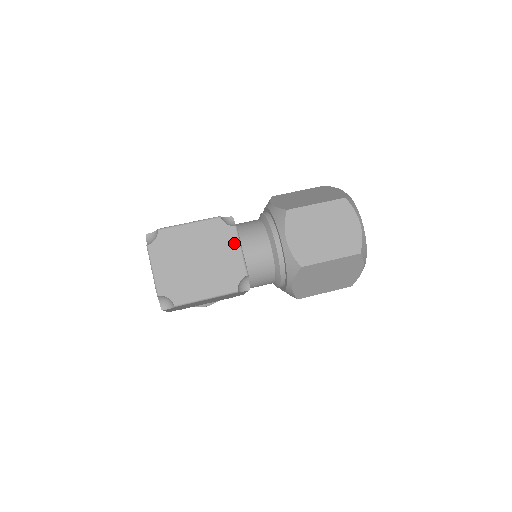
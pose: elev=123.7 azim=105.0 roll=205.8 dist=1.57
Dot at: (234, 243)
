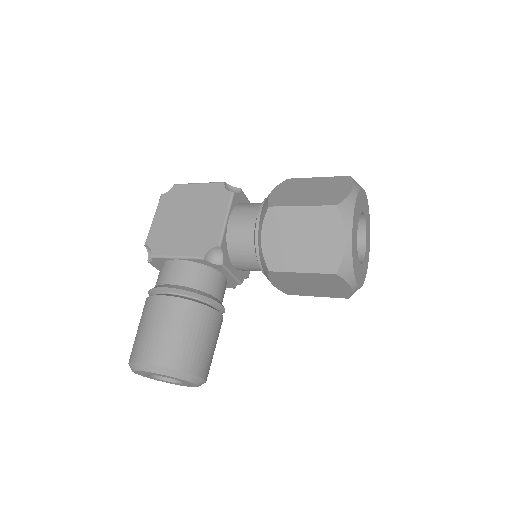
Dot at: occluded
